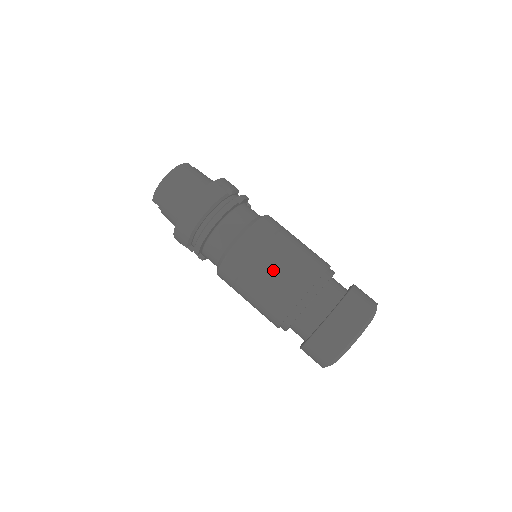
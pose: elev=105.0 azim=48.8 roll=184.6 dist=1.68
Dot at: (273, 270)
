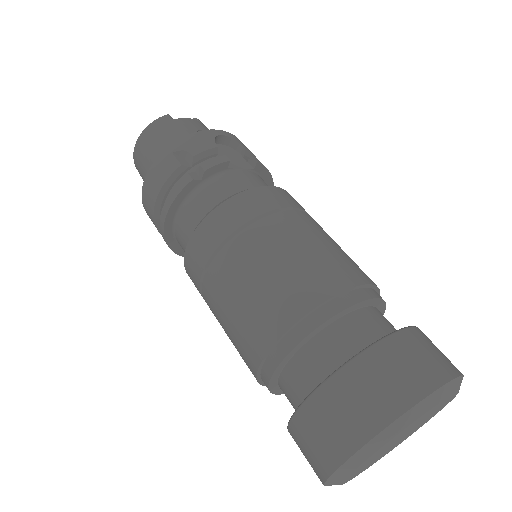
Dot at: (223, 306)
